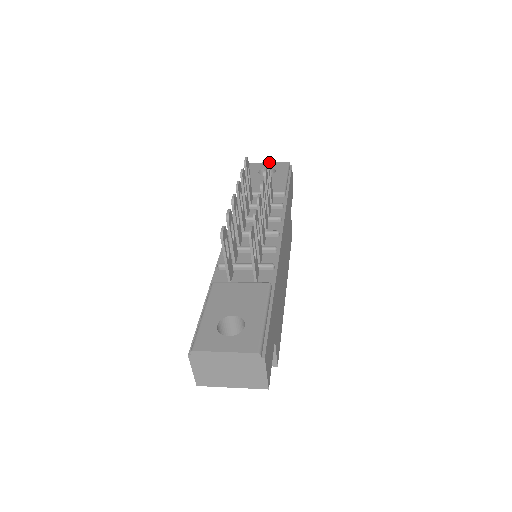
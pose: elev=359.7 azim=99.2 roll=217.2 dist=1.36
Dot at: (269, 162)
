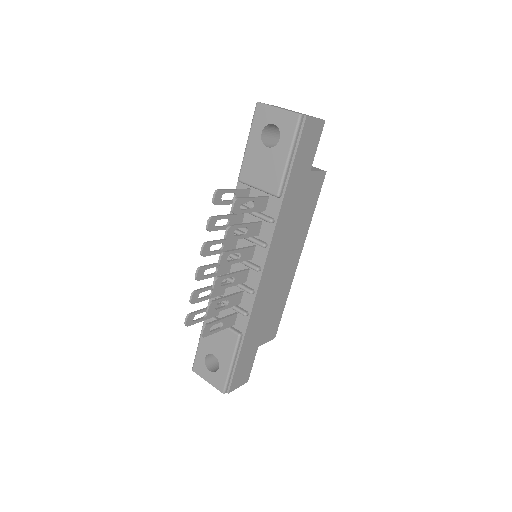
Dot at: (237, 204)
